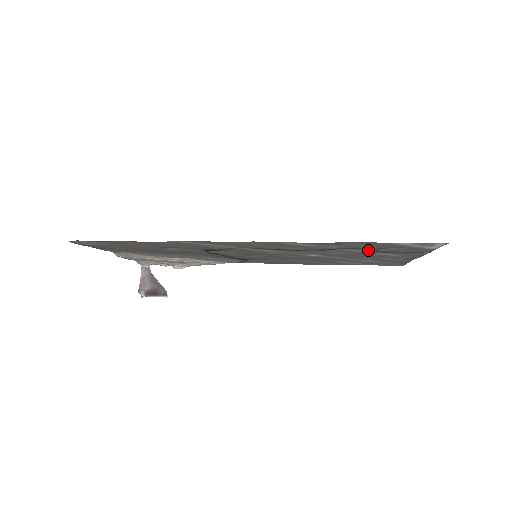
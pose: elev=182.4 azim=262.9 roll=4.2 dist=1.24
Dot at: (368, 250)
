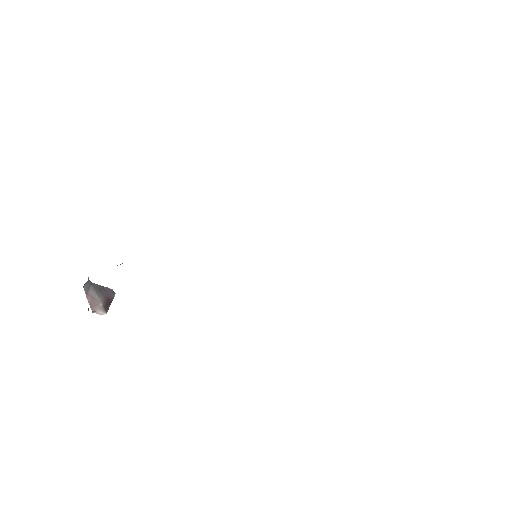
Dot at: occluded
